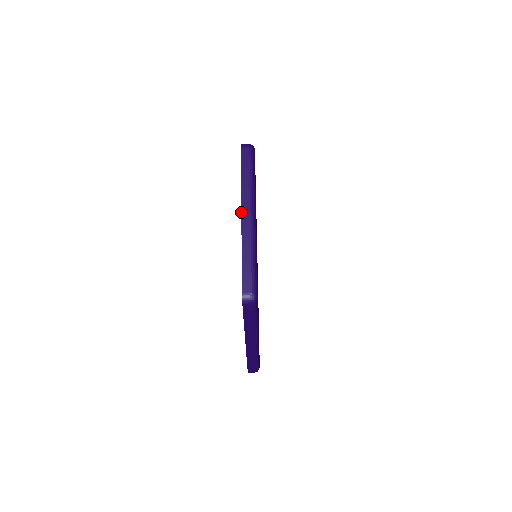
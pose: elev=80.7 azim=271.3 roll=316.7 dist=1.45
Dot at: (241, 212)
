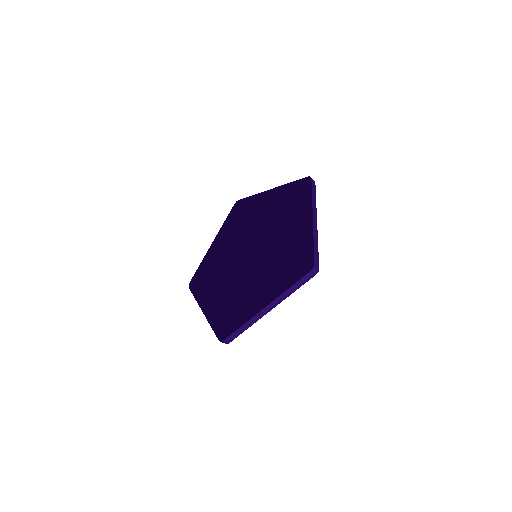
Dot at: (313, 215)
